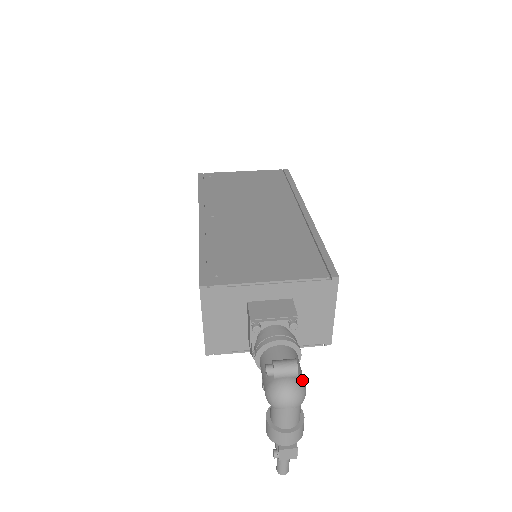
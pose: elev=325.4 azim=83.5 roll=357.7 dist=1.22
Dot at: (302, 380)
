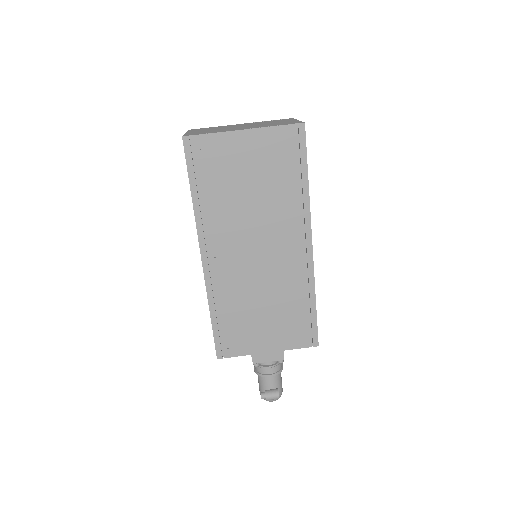
Dot at: (281, 393)
